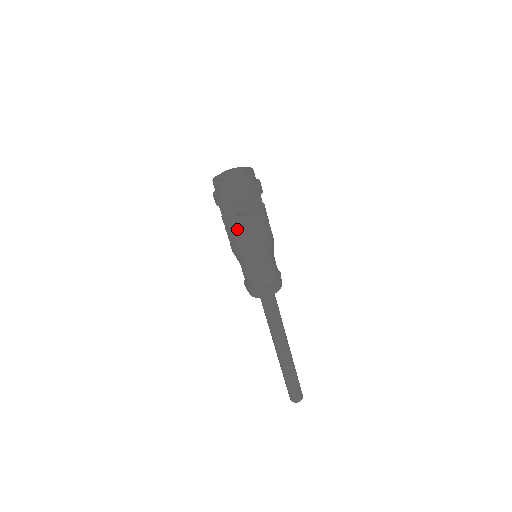
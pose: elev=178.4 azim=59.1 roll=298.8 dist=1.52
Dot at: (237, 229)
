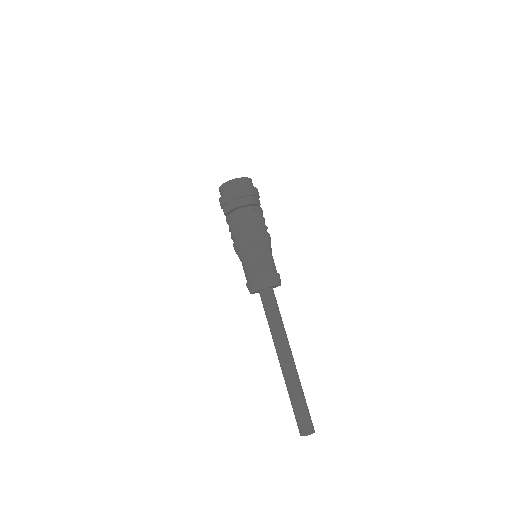
Dot at: (233, 223)
